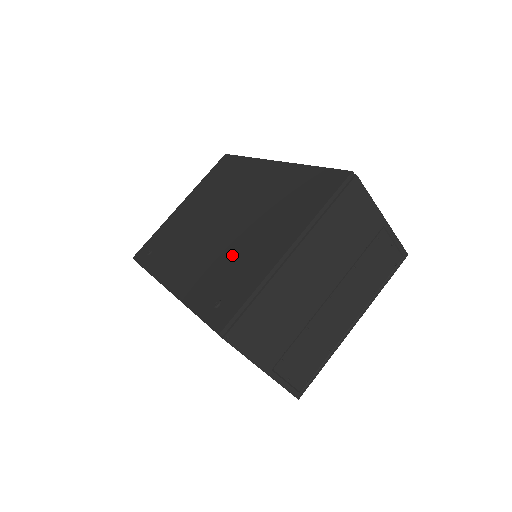
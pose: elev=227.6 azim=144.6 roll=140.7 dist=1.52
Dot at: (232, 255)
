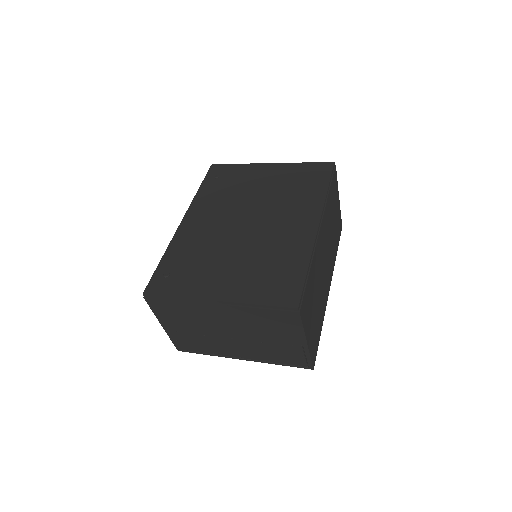
Dot at: (211, 256)
